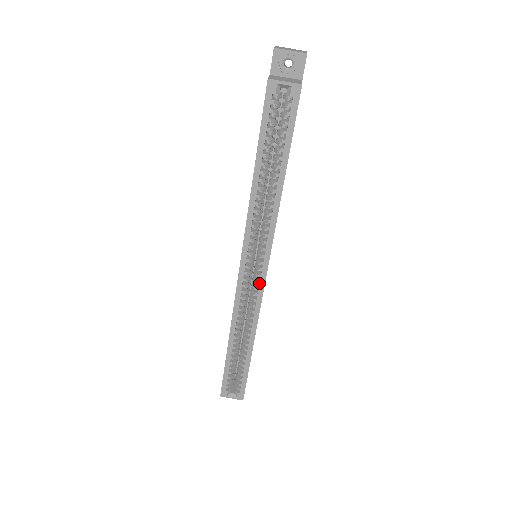
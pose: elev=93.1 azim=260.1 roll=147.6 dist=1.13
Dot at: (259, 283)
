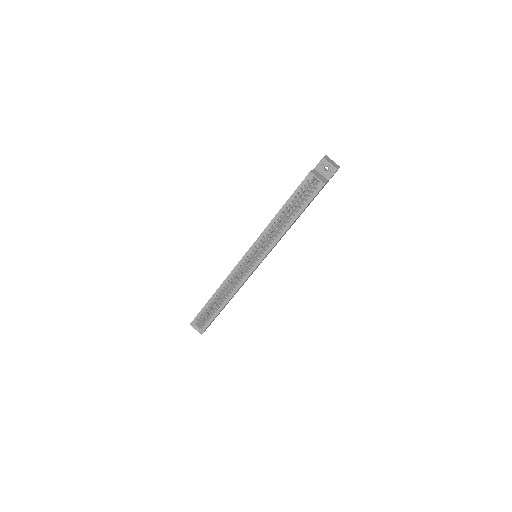
Dot at: (249, 271)
